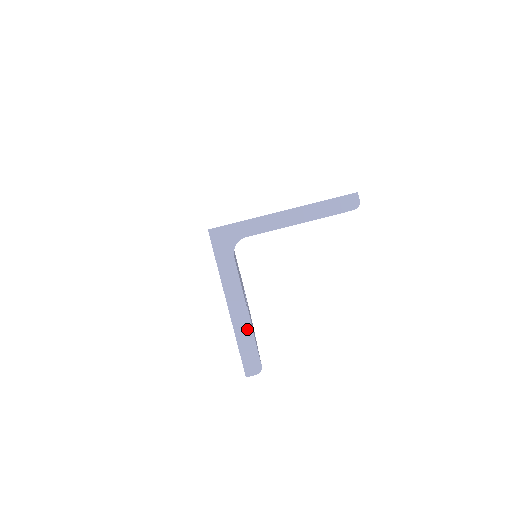
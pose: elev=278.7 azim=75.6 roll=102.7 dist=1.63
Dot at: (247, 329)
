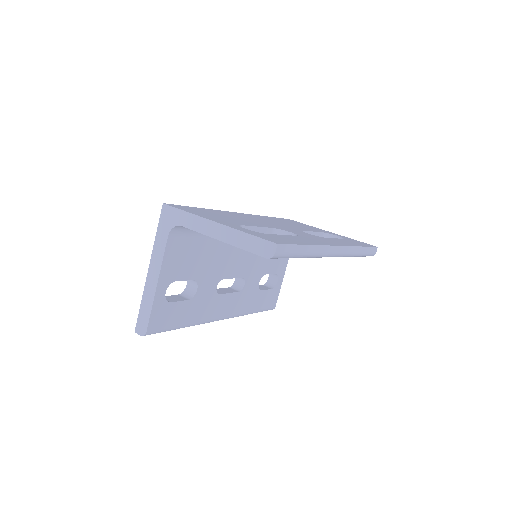
Dot at: (151, 298)
